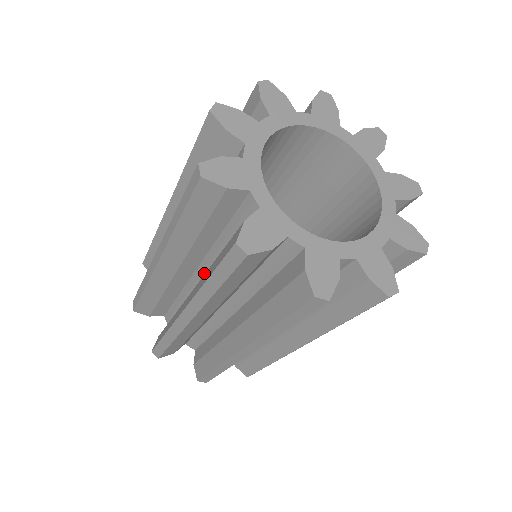
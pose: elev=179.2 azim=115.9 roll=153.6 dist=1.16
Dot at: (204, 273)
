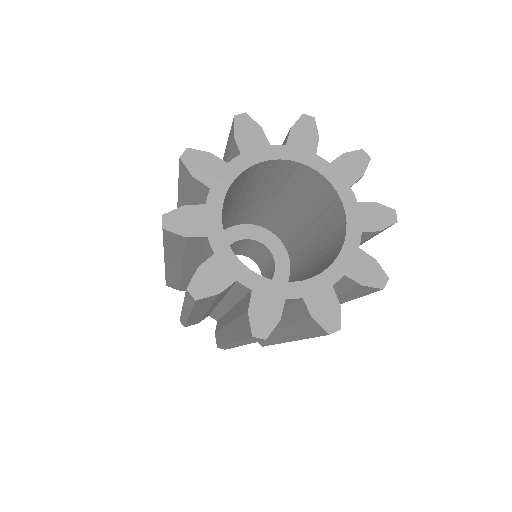
Dot at: occluded
